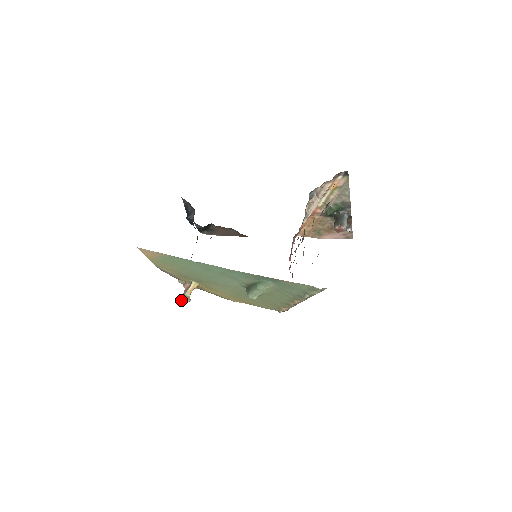
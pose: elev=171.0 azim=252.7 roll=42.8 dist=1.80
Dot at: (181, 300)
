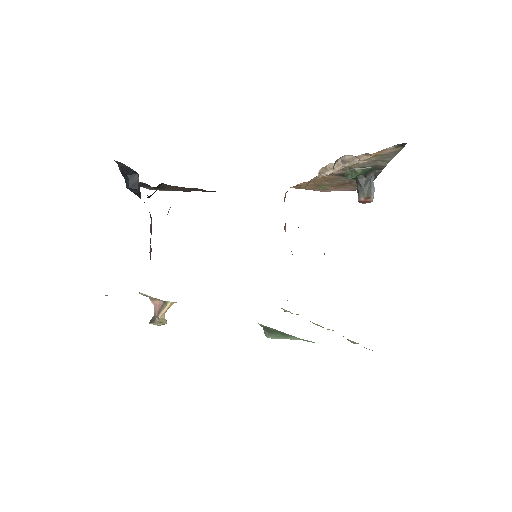
Dot at: (153, 324)
